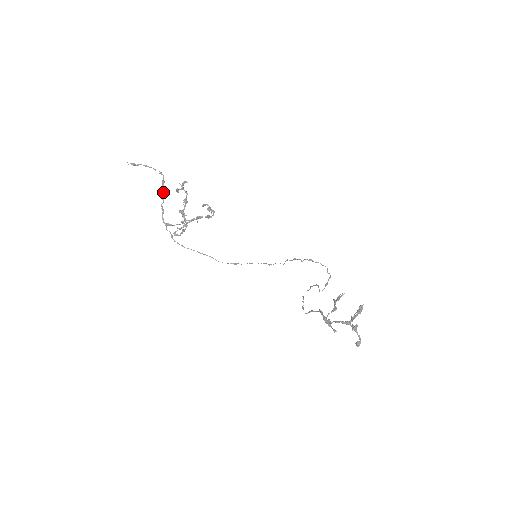
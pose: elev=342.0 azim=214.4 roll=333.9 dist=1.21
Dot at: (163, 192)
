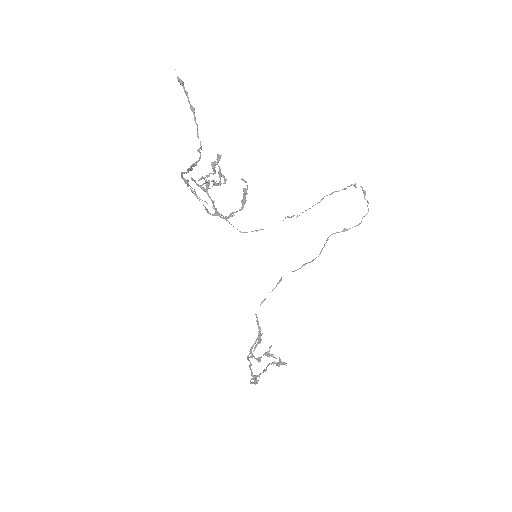
Dot at: (190, 169)
